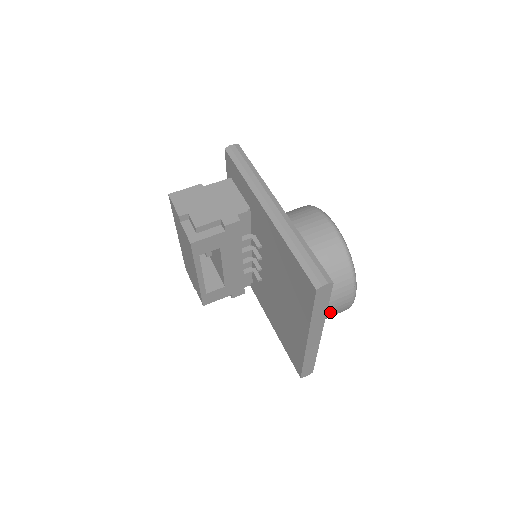
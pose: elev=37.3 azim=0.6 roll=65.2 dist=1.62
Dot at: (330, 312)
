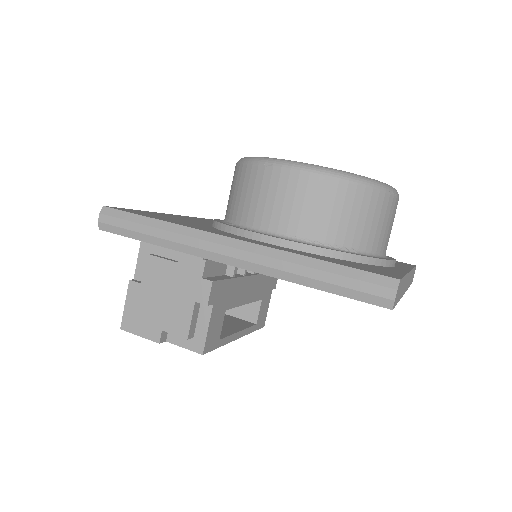
Dot at: (389, 234)
